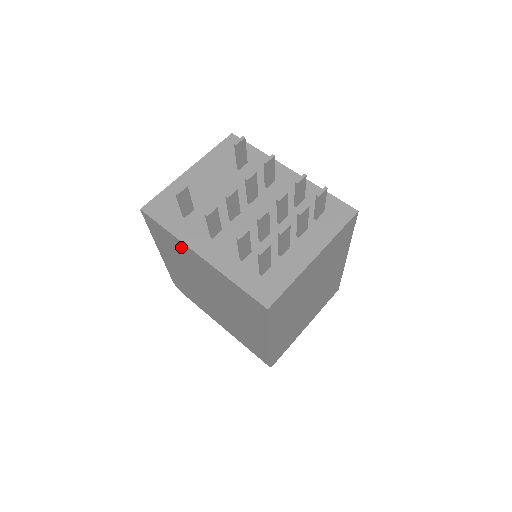
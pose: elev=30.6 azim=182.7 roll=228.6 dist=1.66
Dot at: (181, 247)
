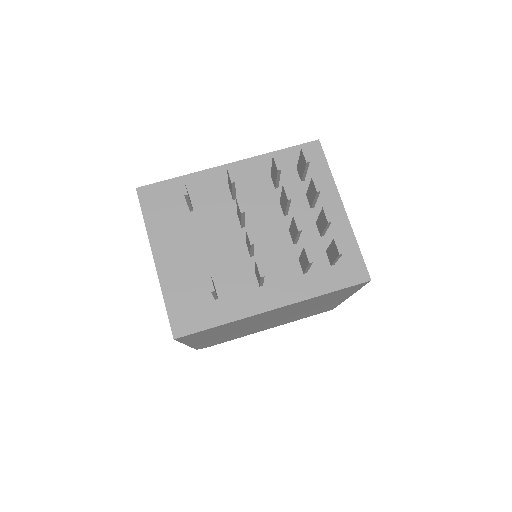
Dot at: (241, 321)
